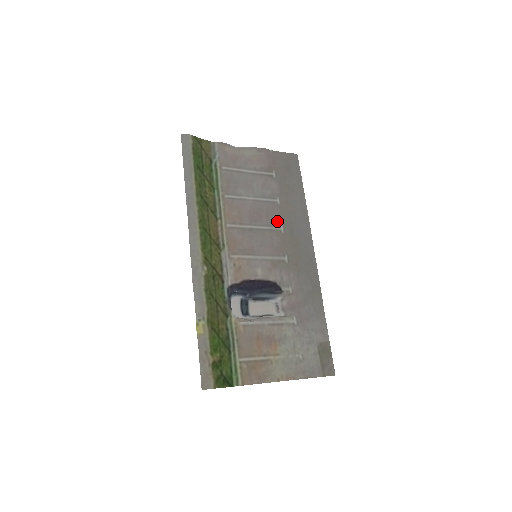
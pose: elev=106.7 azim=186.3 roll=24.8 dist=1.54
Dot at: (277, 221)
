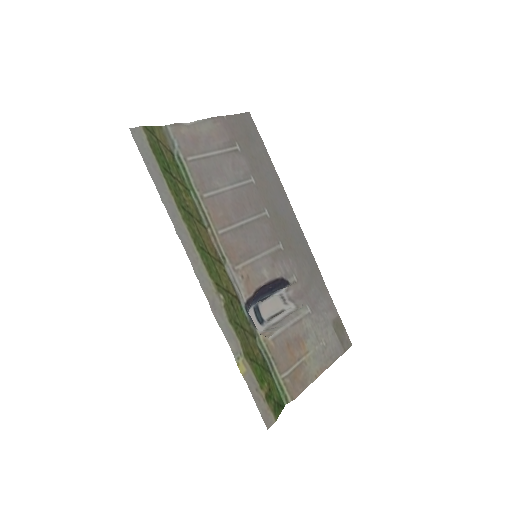
Dot at: (260, 205)
